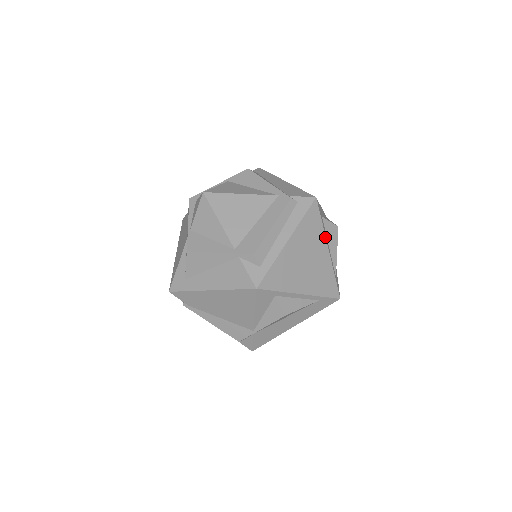
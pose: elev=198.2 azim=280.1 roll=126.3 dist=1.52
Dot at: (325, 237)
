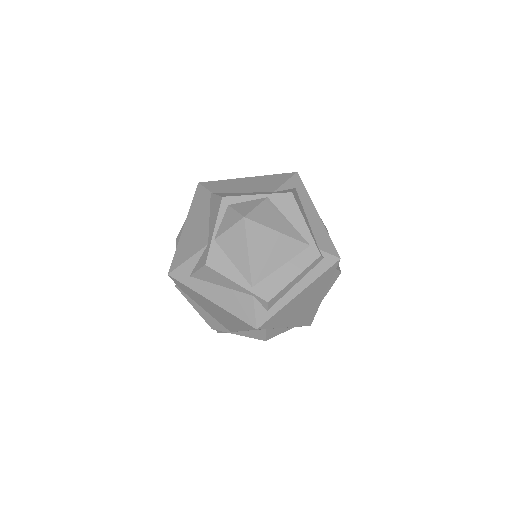
Dot at: occluded
